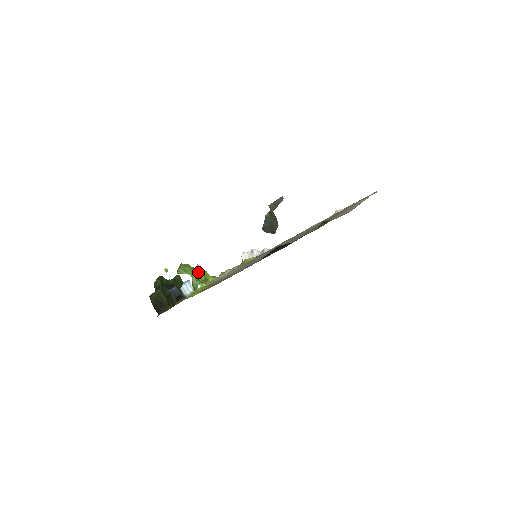
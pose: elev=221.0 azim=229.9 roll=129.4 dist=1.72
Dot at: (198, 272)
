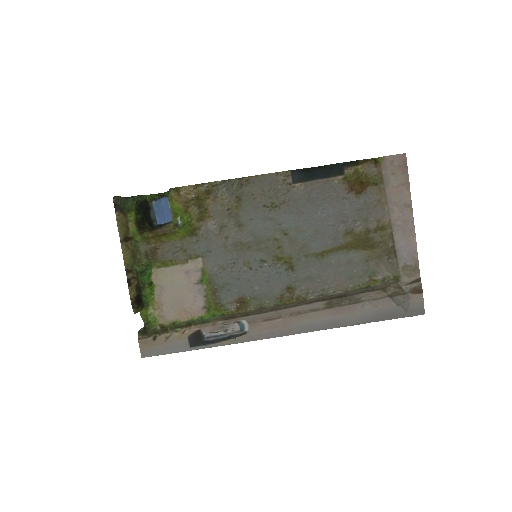
Dot at: occluded
